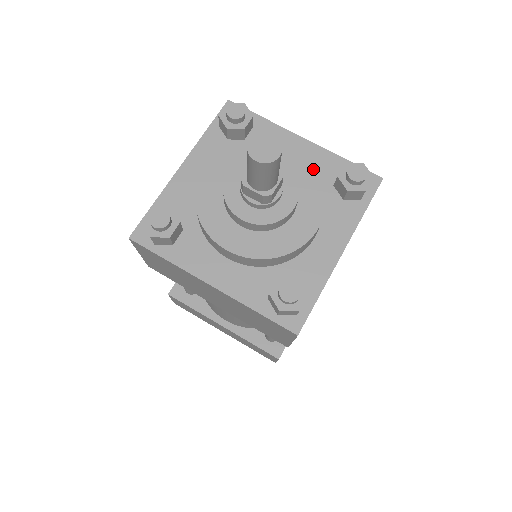
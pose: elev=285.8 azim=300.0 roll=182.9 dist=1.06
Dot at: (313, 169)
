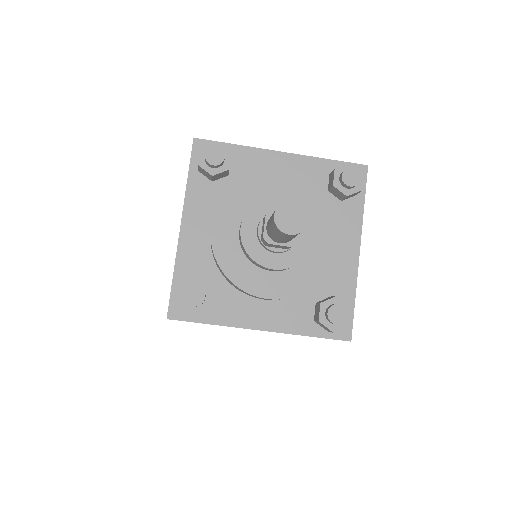
Dot at: (310, 188)
